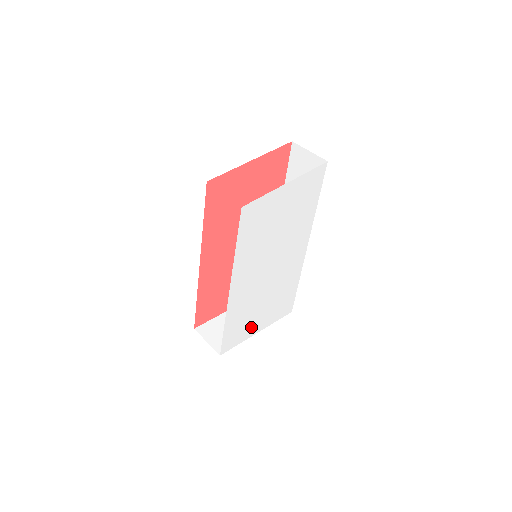
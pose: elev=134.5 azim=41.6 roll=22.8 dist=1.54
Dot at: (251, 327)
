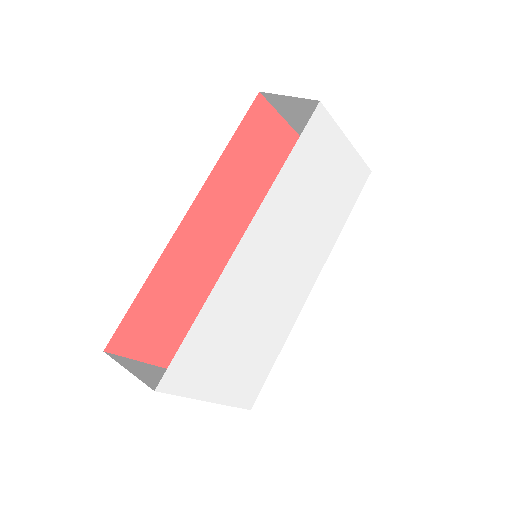
Dot at: (212, 373)
